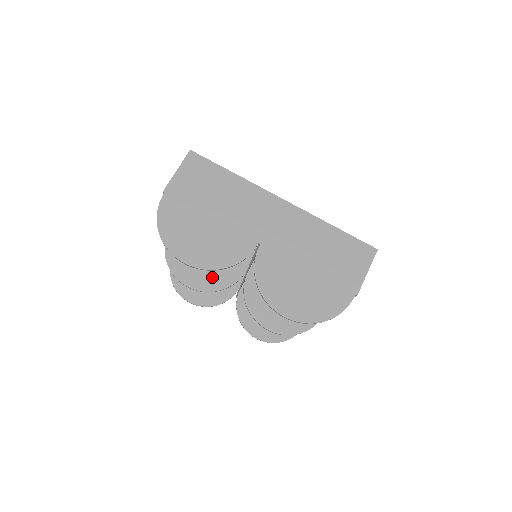
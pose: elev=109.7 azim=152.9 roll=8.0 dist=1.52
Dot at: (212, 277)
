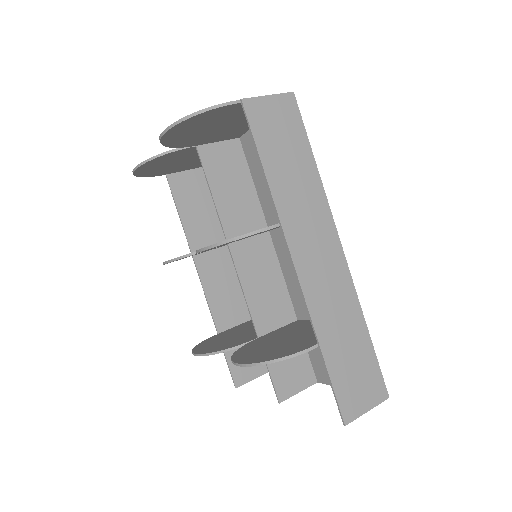
Dot at: occluded
